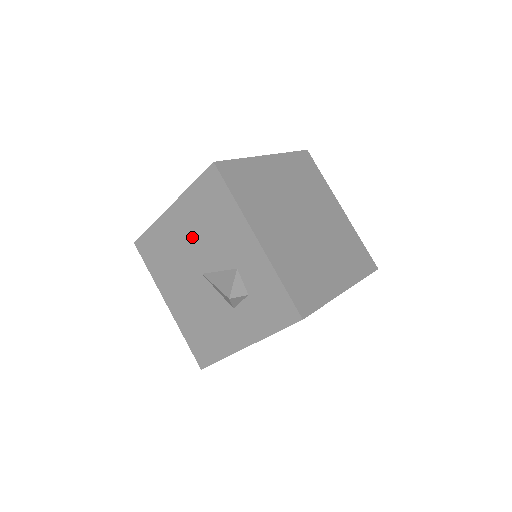
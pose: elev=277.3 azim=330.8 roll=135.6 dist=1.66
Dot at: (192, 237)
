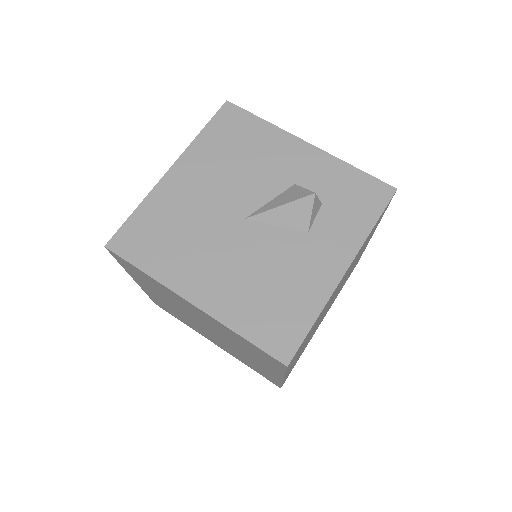
Dot at: (216, 184)
